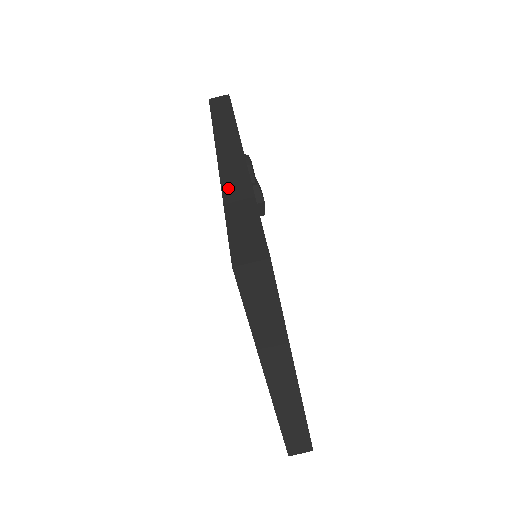
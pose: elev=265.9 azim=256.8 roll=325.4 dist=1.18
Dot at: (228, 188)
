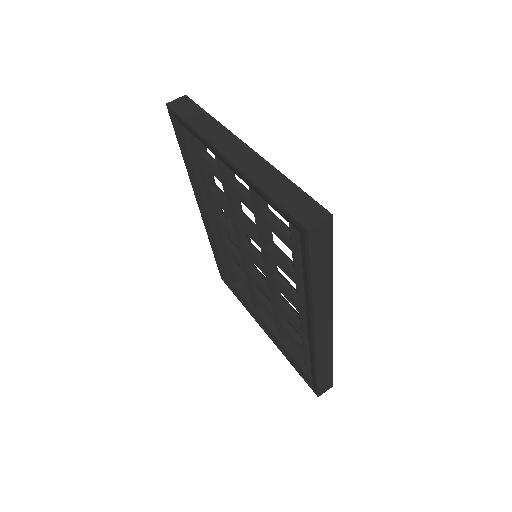
Dot at: occluded
